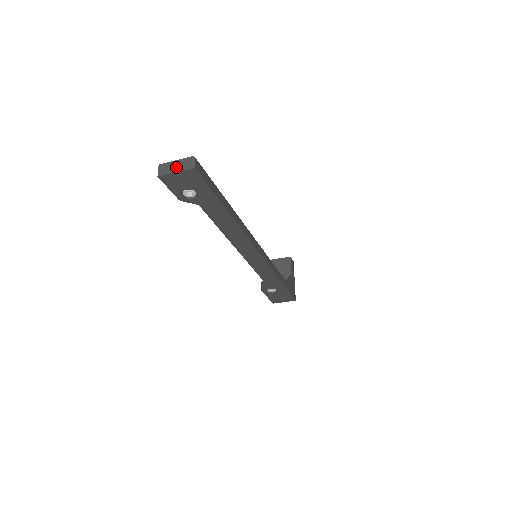
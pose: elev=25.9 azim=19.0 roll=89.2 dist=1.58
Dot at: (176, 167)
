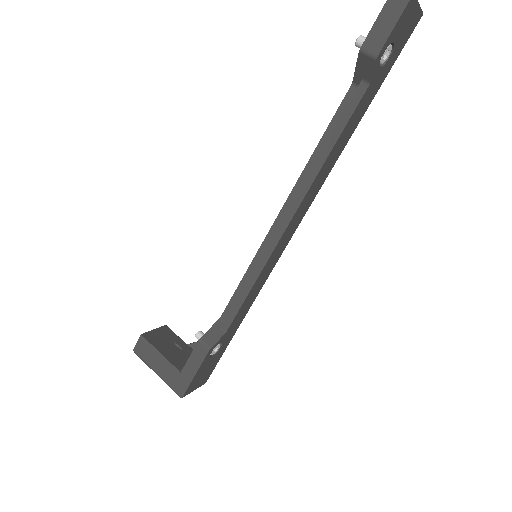
Dot at: occluded
